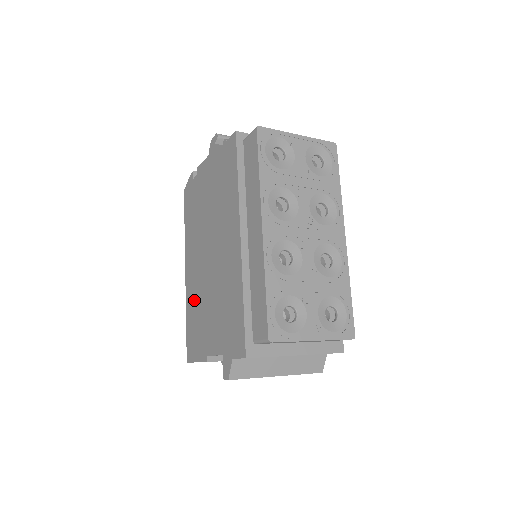
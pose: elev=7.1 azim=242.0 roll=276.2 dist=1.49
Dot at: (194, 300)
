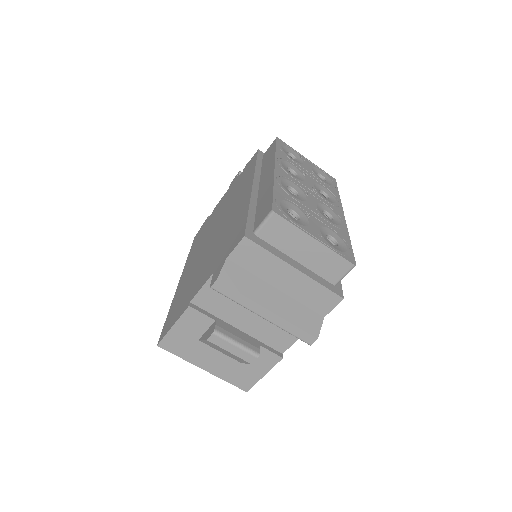
Dot at: (185, 285)
